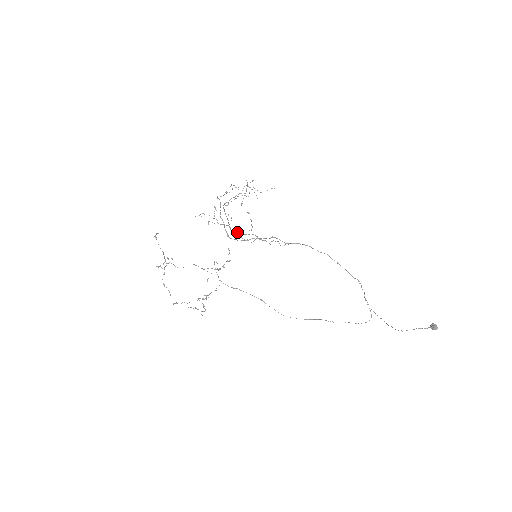
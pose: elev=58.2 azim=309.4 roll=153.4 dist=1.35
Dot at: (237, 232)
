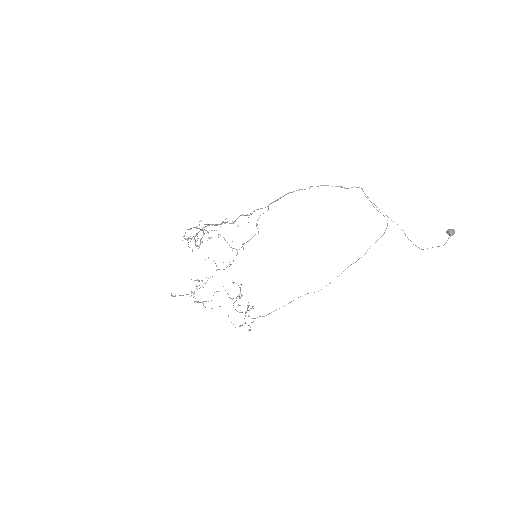
Dot at: occluded
